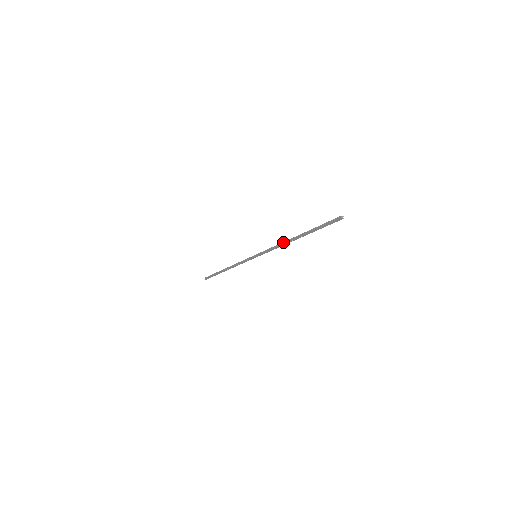
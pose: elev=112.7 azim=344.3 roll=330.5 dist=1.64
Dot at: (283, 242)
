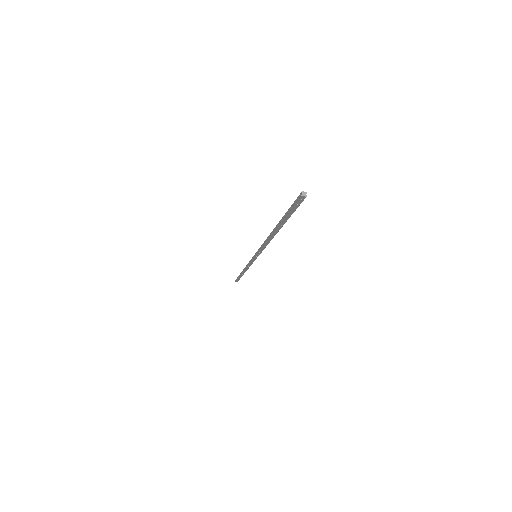
Dot at: (267, 238)
